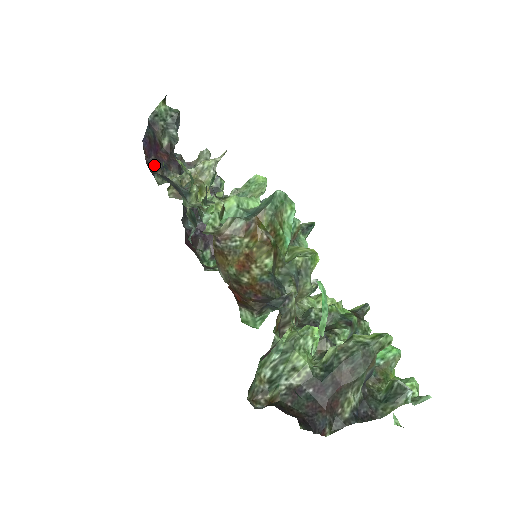
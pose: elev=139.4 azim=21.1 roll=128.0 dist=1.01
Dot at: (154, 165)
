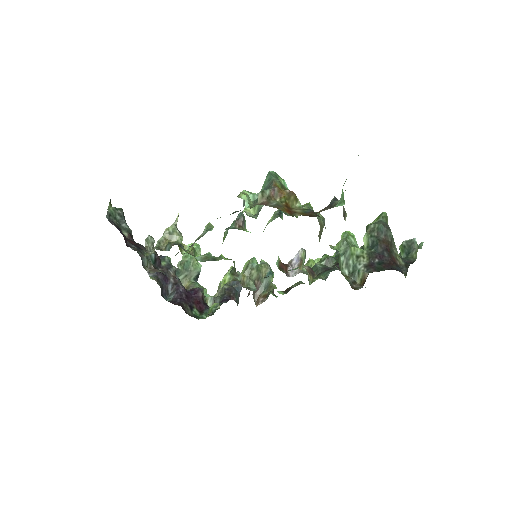
Dot at: (132, 247)
